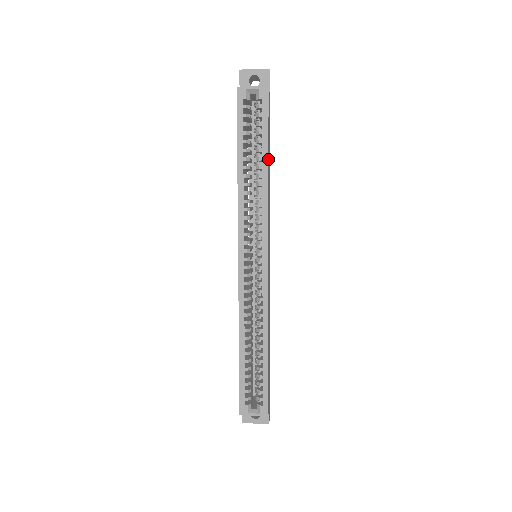
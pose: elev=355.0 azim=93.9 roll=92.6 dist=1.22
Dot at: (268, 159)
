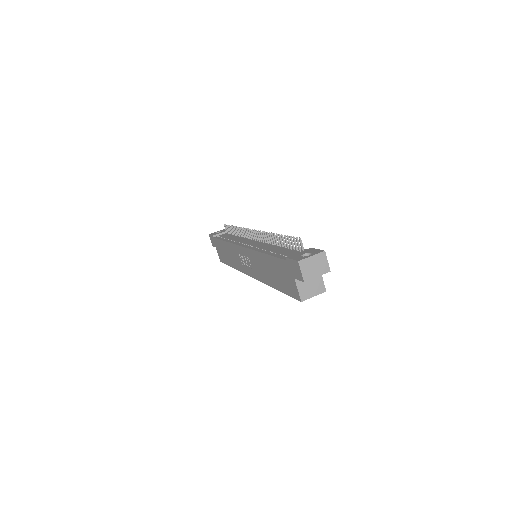
Dot at: occluded
